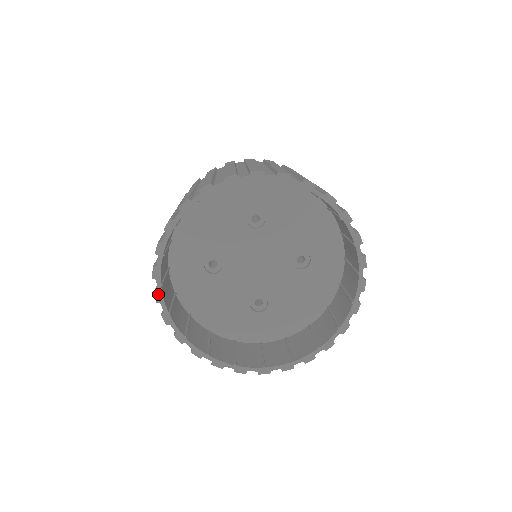
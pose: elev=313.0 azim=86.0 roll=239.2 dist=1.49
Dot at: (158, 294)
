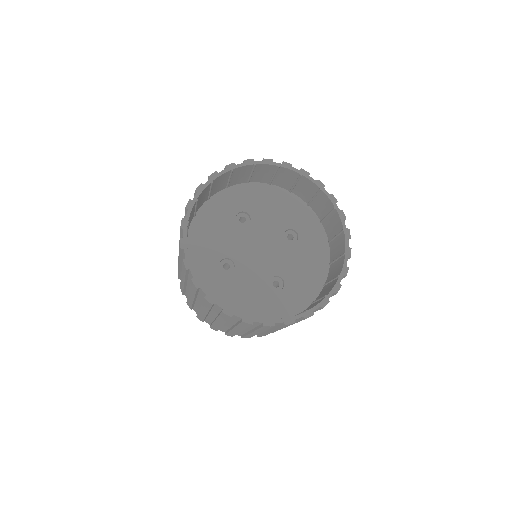
Dot at: (195, 281)
